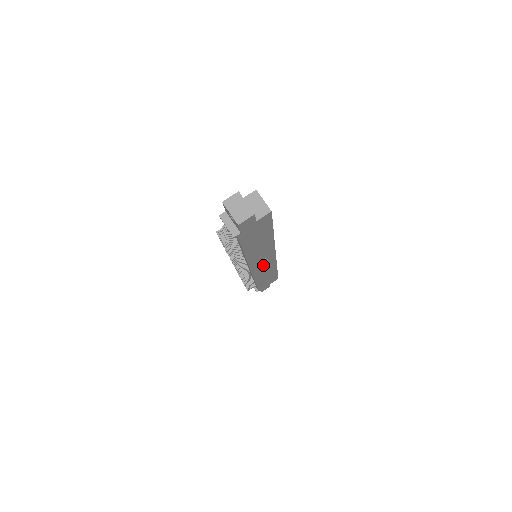
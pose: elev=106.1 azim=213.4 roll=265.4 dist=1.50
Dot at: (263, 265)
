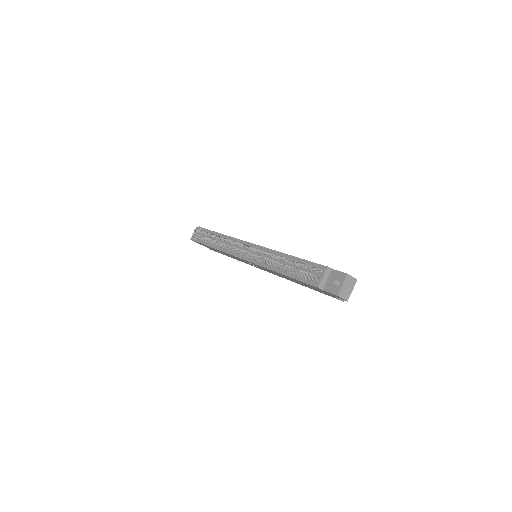
Dot at: occluded
